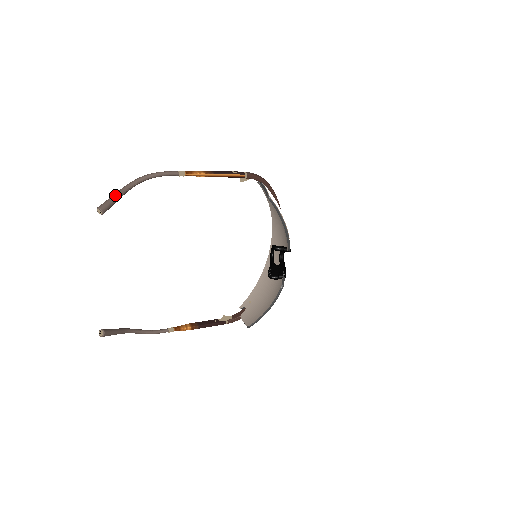
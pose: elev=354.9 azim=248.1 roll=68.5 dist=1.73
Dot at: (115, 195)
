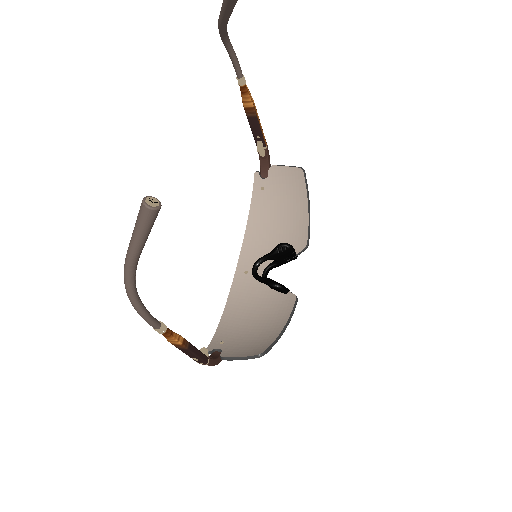
Dot at: occluded
